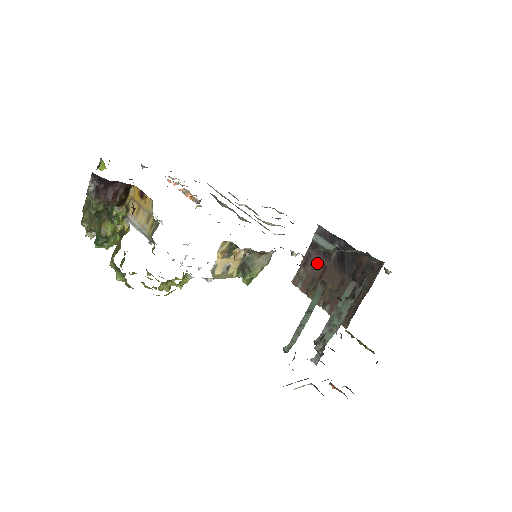
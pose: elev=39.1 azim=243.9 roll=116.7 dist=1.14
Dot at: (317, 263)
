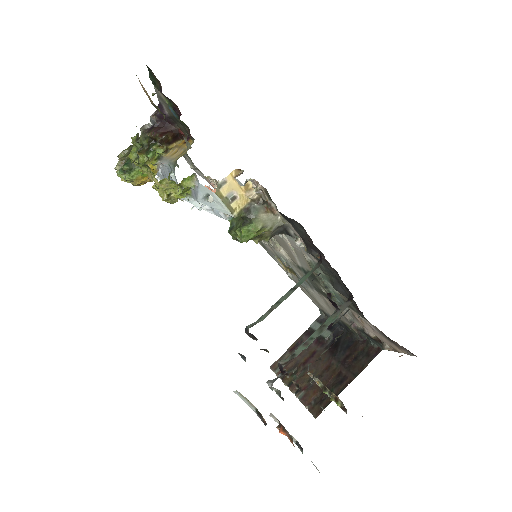
Dot at: (307, 348)
